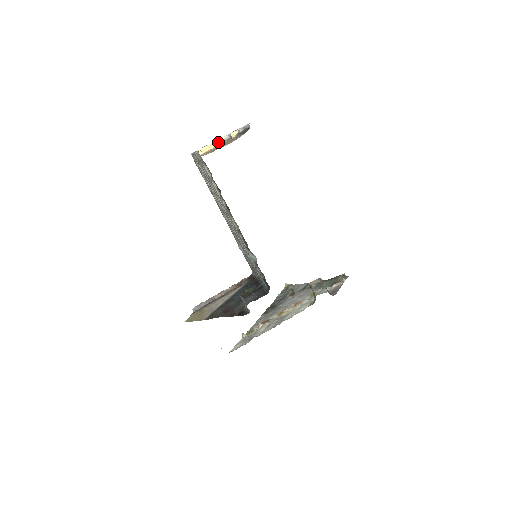
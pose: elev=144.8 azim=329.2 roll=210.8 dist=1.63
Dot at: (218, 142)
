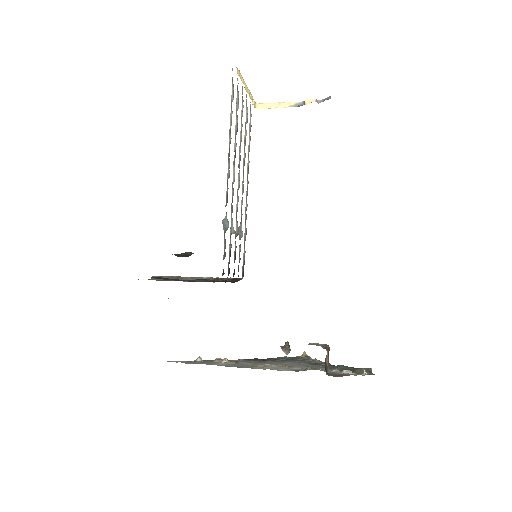
Dot at: (288, 104)
